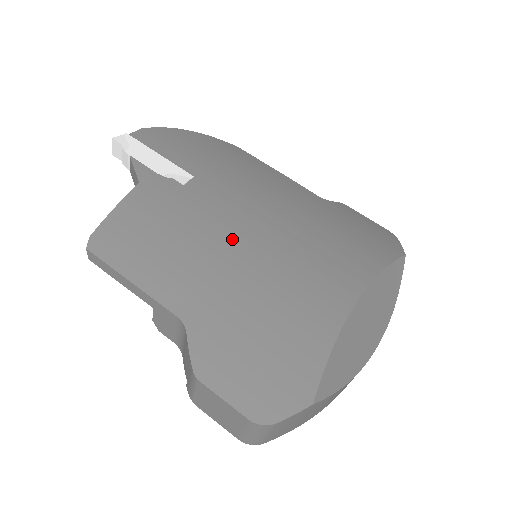
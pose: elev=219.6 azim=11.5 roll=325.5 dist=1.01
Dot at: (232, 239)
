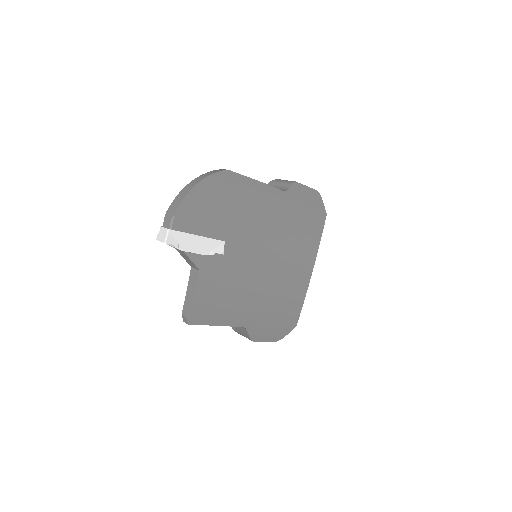
Dot at: (258, 276)
